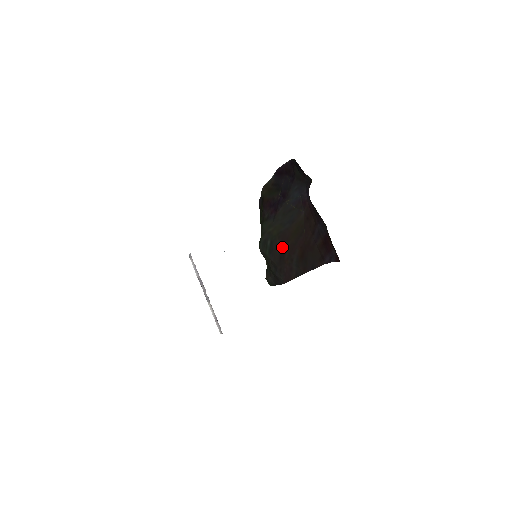
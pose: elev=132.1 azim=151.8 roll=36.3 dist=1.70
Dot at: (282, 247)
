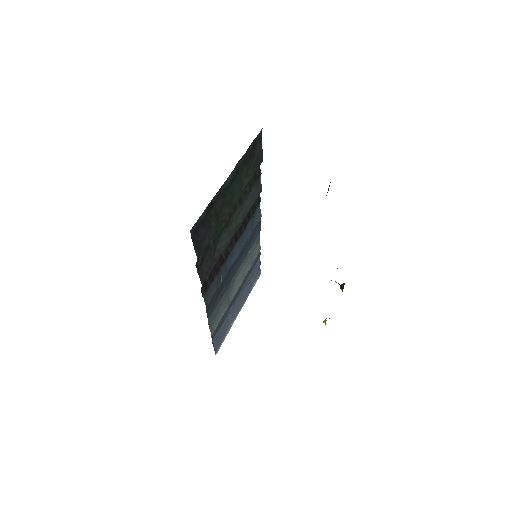
Dot at: occluded
